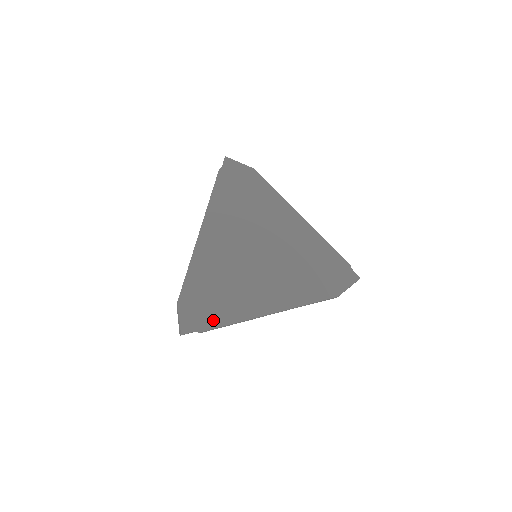
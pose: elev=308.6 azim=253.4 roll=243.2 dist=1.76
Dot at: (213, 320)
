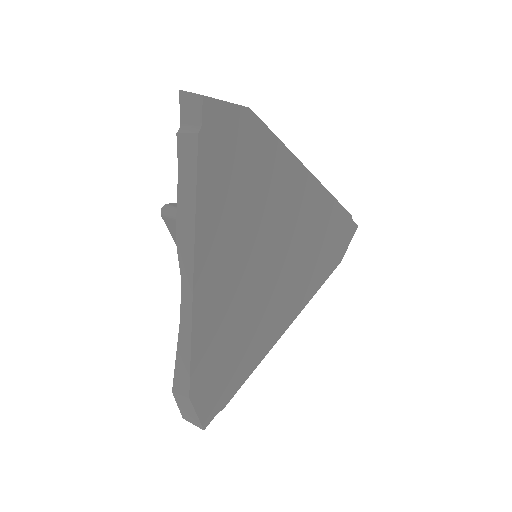
Dot at: (235, 383)
